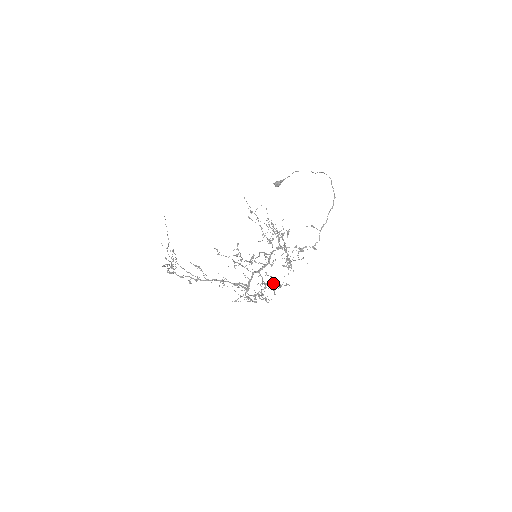
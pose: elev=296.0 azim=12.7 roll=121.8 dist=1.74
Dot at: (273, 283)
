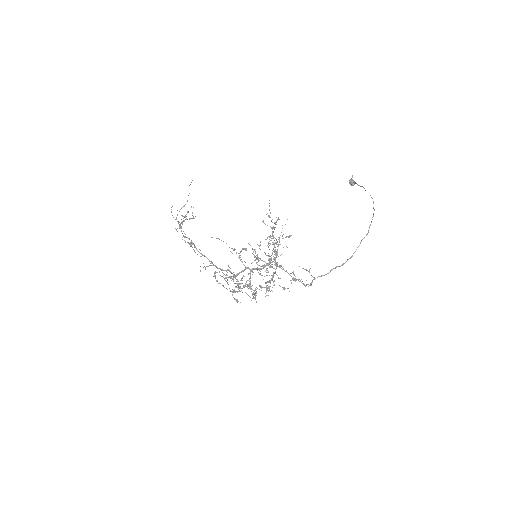
Dot at: (246, 293)
